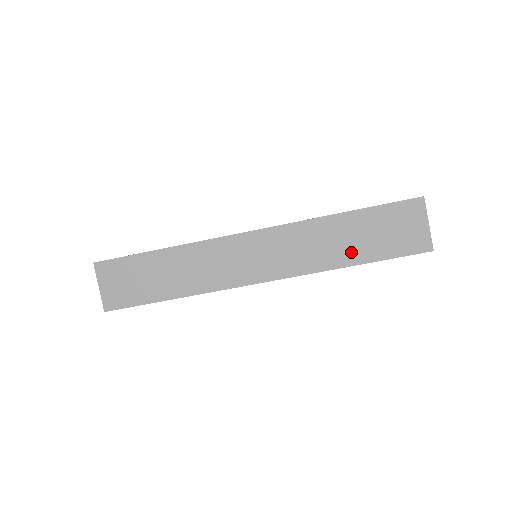
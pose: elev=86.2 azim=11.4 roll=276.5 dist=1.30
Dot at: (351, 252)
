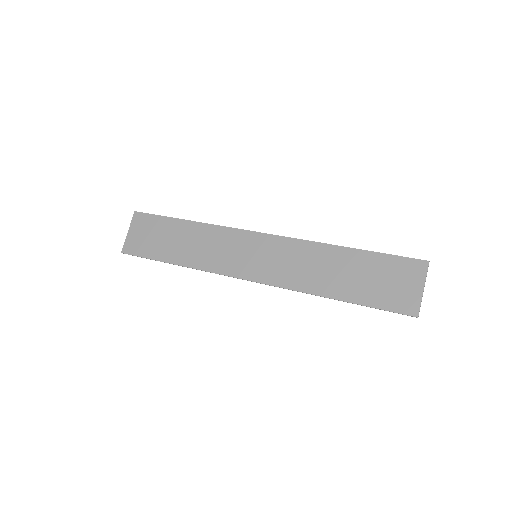
Dot at: (338, 286)
